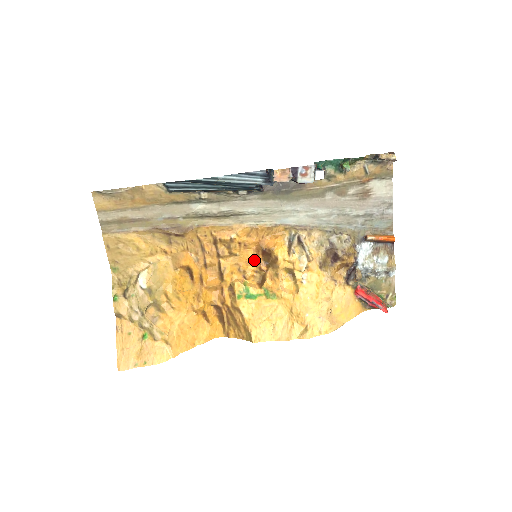
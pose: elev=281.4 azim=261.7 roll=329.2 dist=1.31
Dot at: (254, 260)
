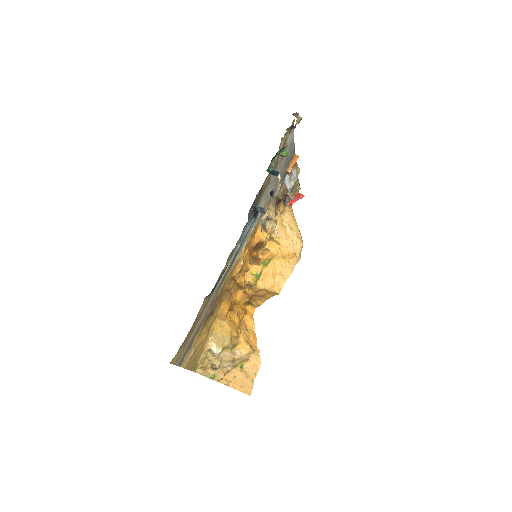
Dot at: (249, 257)
